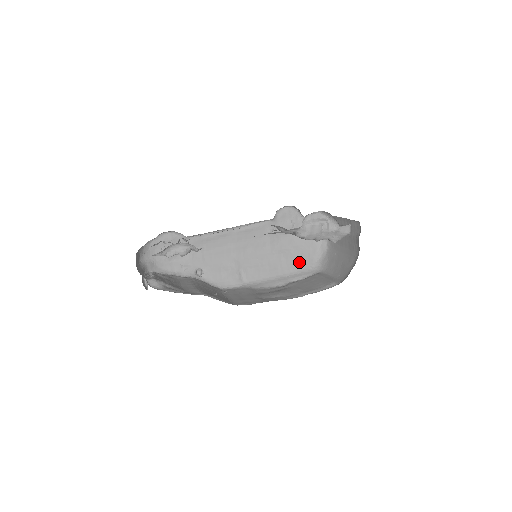
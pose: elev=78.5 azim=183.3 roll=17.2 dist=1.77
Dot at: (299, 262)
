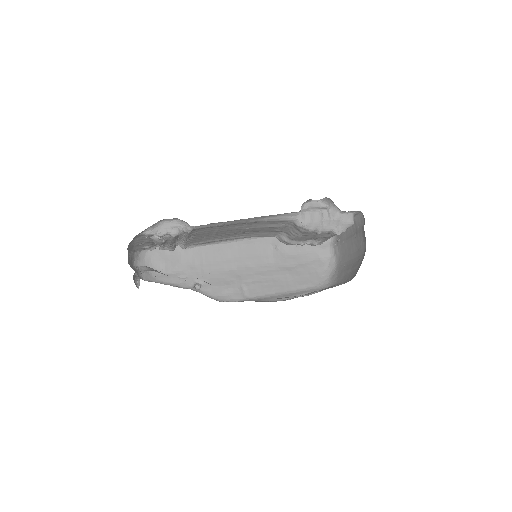
Dot at: (306, 280)
